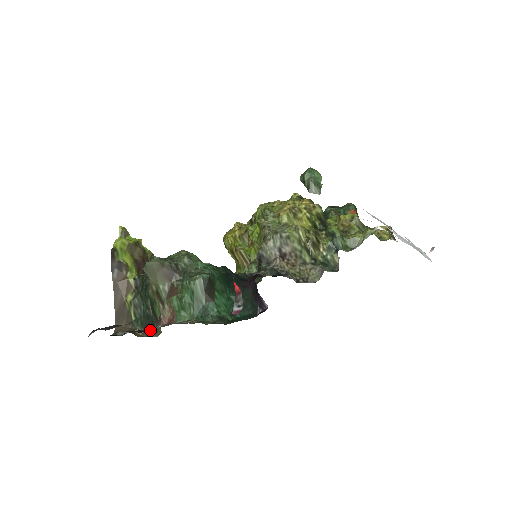
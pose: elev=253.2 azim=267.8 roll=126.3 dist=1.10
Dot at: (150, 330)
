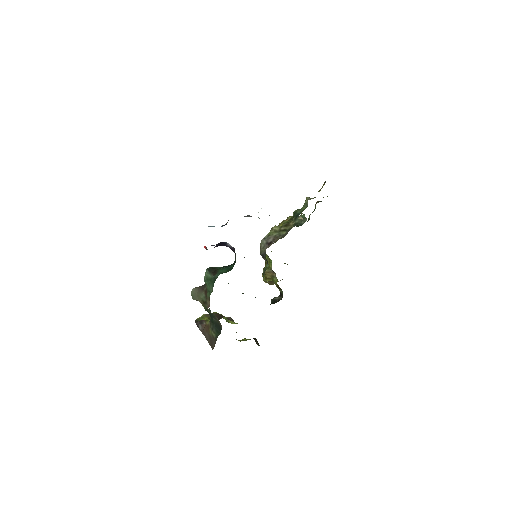
Dot at: (220, 329)
